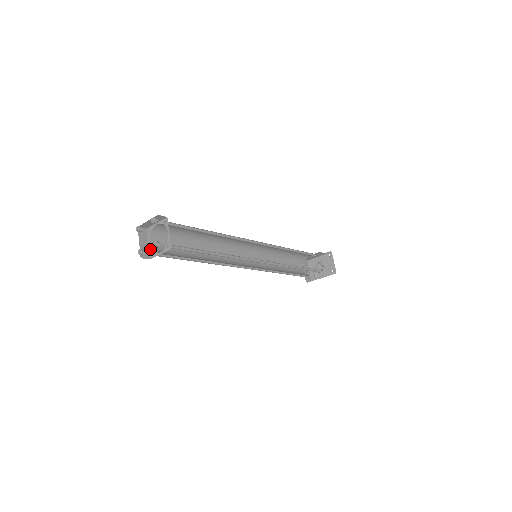
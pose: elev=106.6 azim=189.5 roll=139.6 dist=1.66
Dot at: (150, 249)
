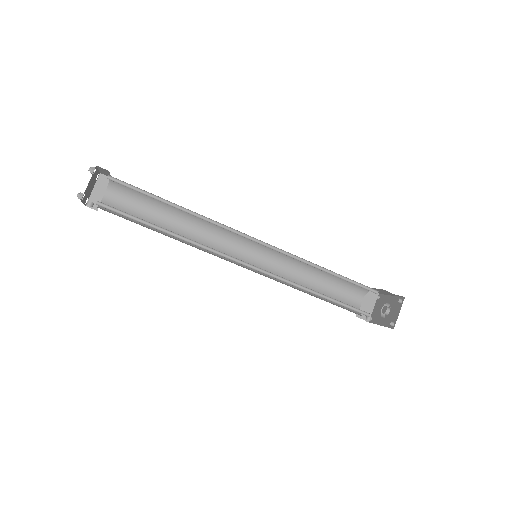
Dot at: (101, 200)
